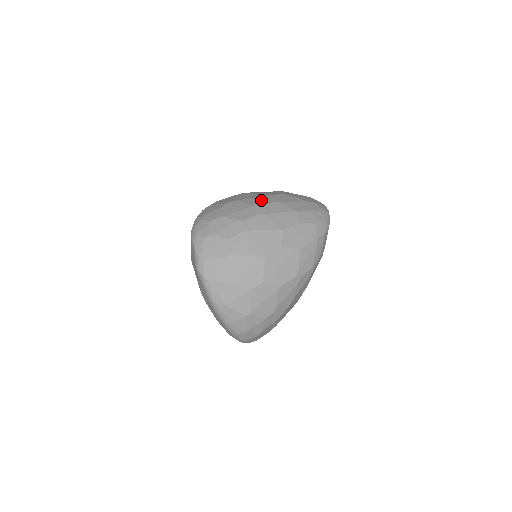
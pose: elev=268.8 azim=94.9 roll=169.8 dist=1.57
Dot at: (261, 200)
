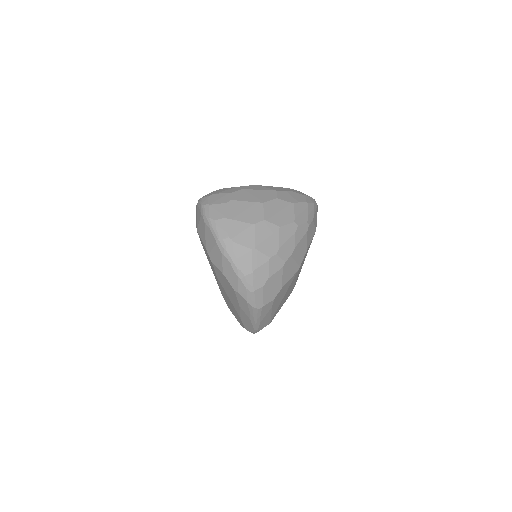
Dot at: occluded
